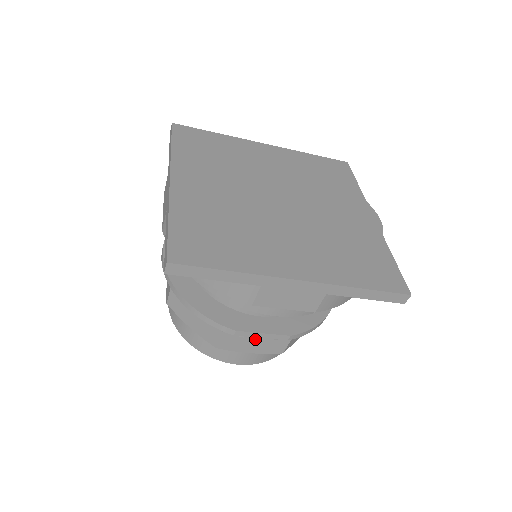
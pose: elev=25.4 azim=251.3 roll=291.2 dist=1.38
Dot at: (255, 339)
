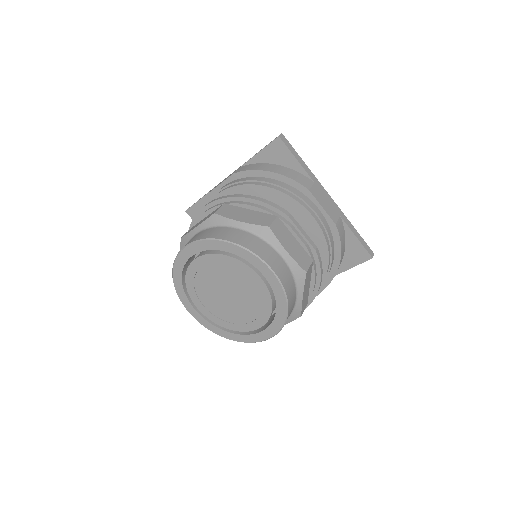
Dot at: (293, 241)
